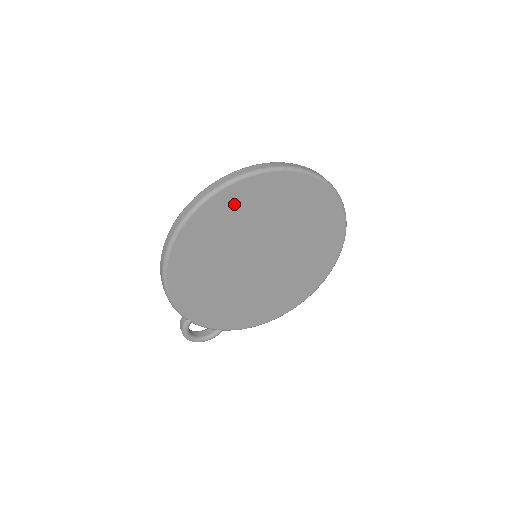
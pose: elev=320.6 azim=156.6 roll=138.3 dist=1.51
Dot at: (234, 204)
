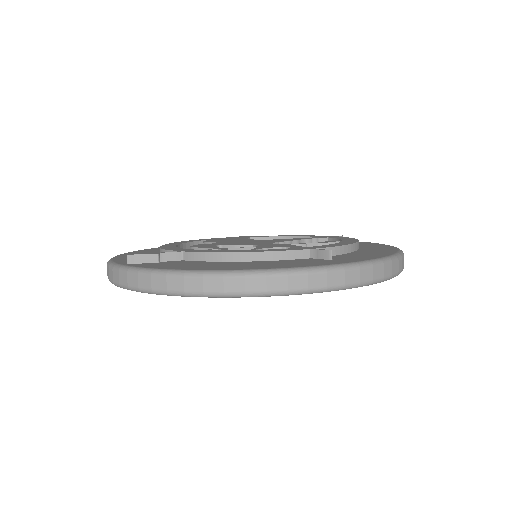
Dot at: occluded
